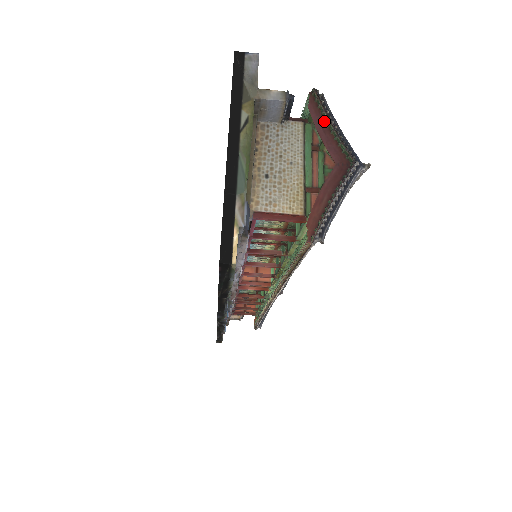
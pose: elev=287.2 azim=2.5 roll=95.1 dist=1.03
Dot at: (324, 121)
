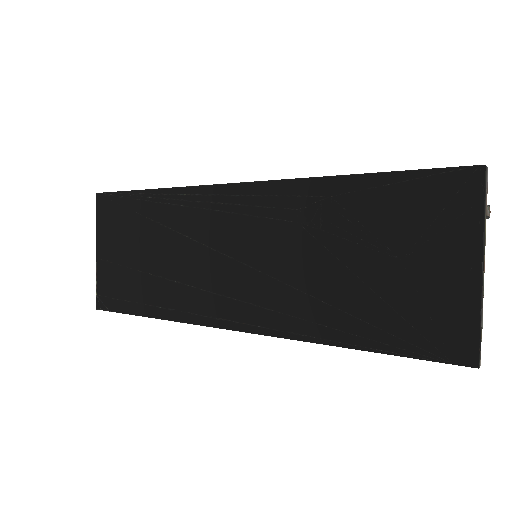
Dot at: occluded
